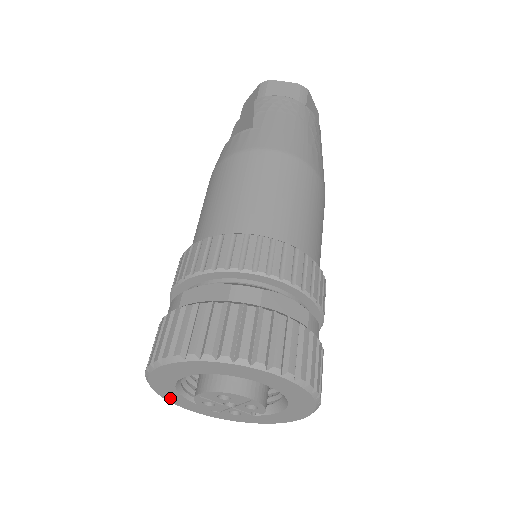
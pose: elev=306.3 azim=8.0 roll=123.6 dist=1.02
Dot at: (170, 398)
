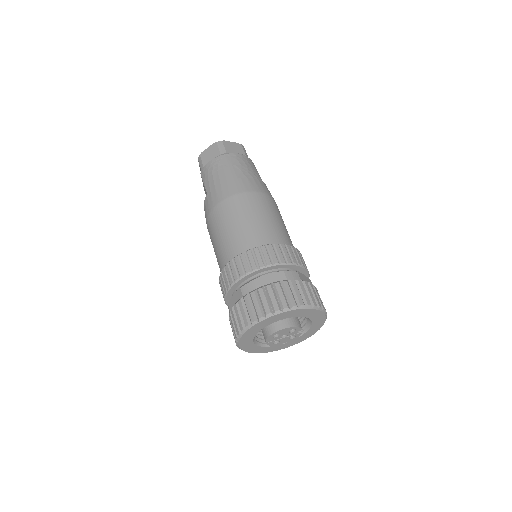
Dot at: (264, 351)
